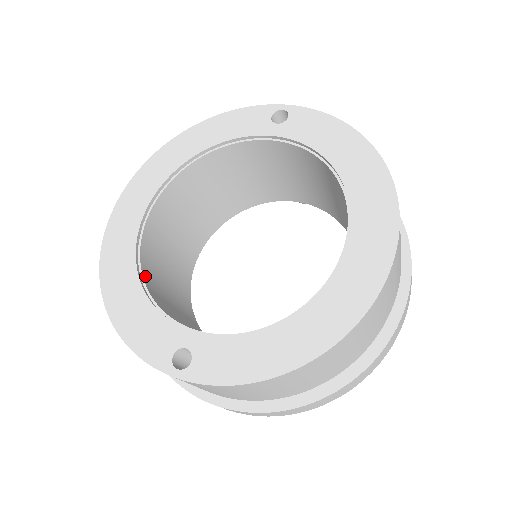
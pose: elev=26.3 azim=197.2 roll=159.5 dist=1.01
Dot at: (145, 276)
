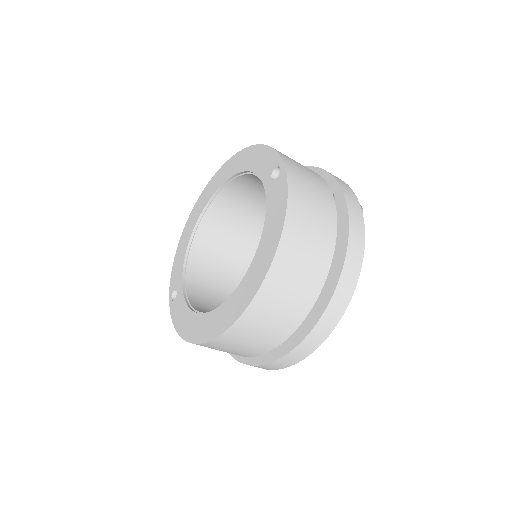
Dot at: (197, 236)
